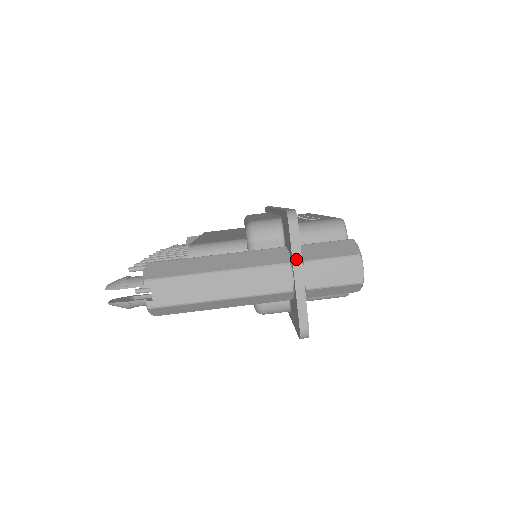
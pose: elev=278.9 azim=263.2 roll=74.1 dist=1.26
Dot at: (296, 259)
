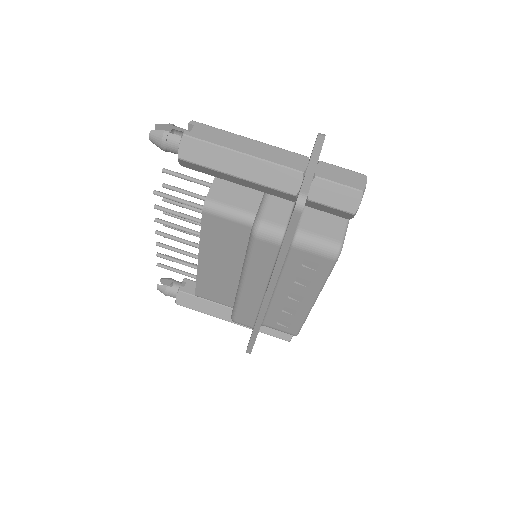
Dot at: (315, 152)
